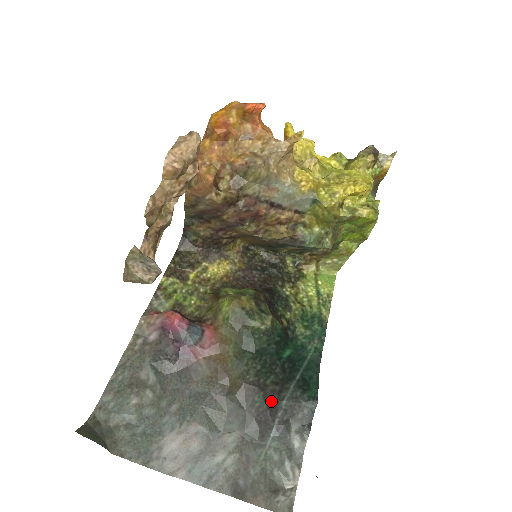
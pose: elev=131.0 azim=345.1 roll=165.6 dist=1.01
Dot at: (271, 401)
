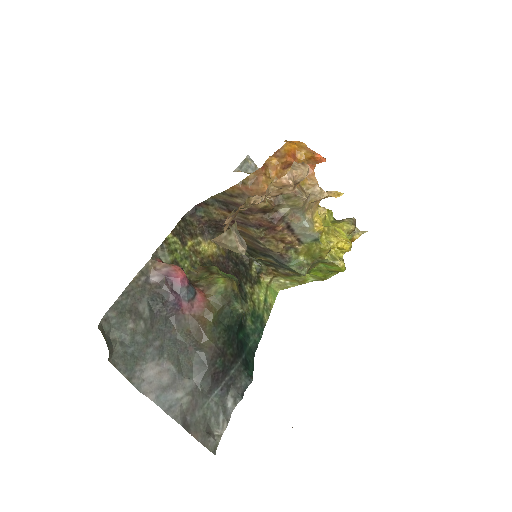
Dot at: (225, 367)
